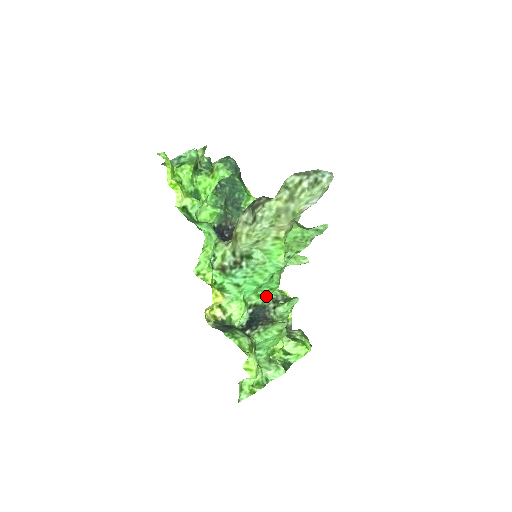
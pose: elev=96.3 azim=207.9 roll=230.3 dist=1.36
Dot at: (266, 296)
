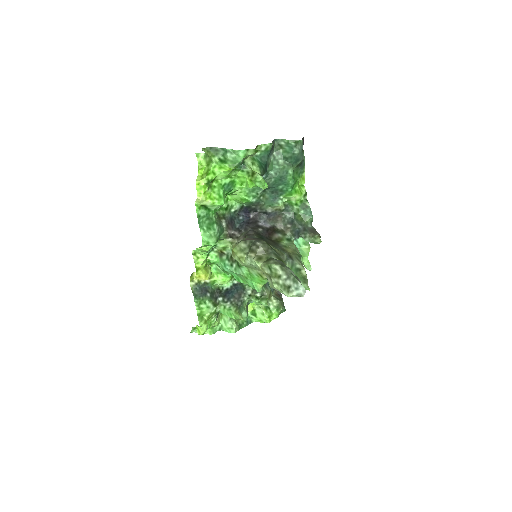
Dot at: occluded
